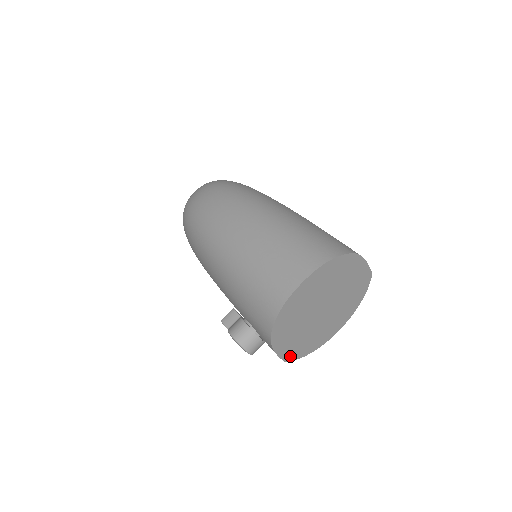
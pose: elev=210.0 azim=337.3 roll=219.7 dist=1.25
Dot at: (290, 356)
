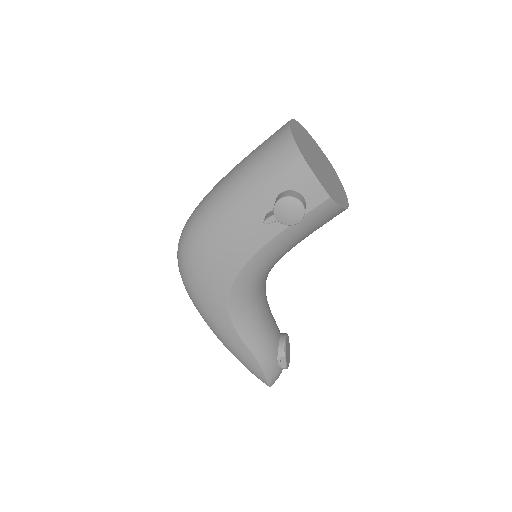
Dot at: (330, 194)
